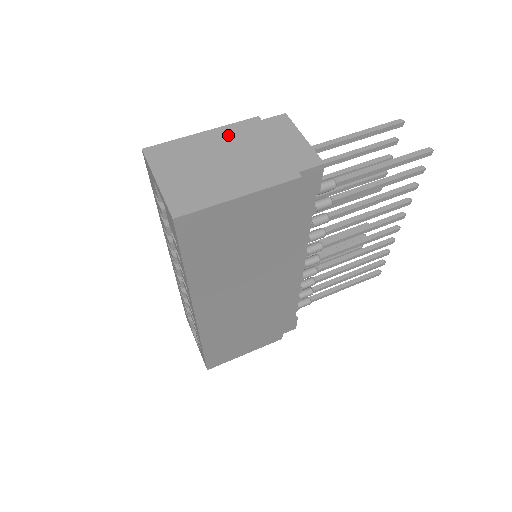
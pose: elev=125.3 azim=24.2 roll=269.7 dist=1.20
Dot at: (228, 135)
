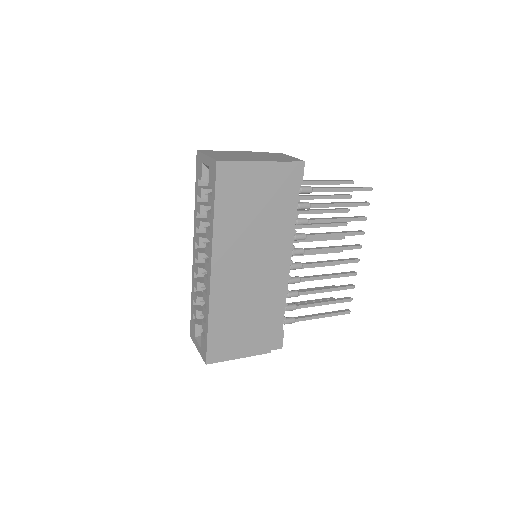
Dot at: (248, 153)
